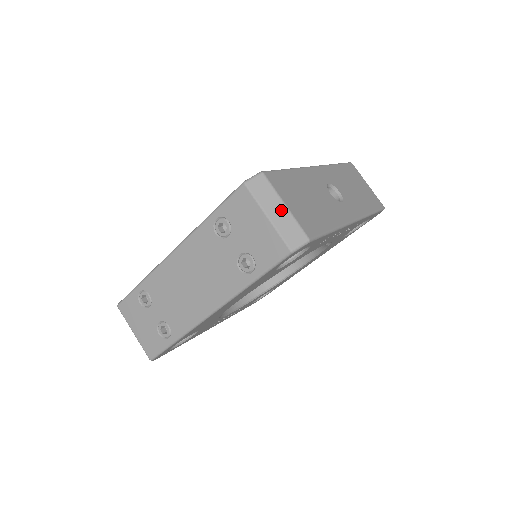
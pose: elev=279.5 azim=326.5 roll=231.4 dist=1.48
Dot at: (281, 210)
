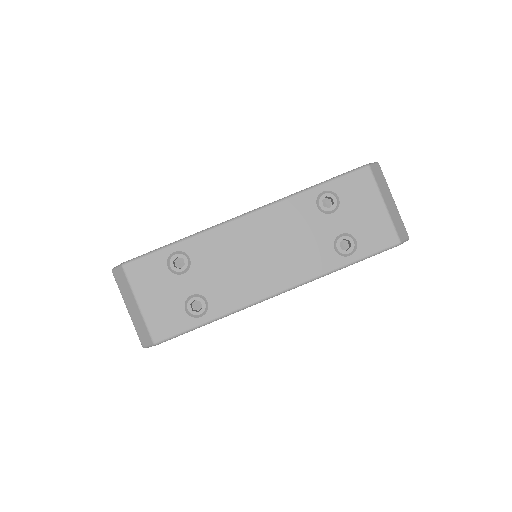
Dot at: (392, 203)
